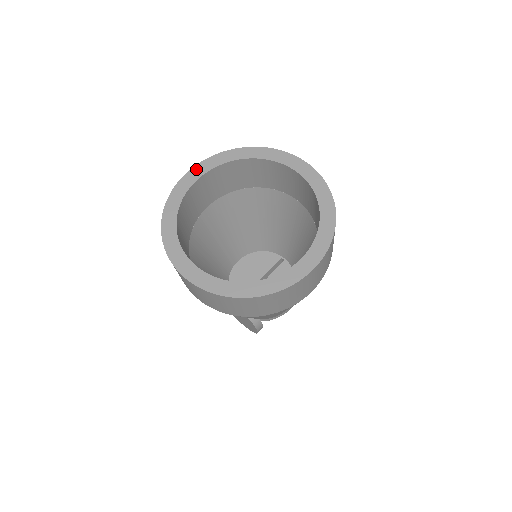
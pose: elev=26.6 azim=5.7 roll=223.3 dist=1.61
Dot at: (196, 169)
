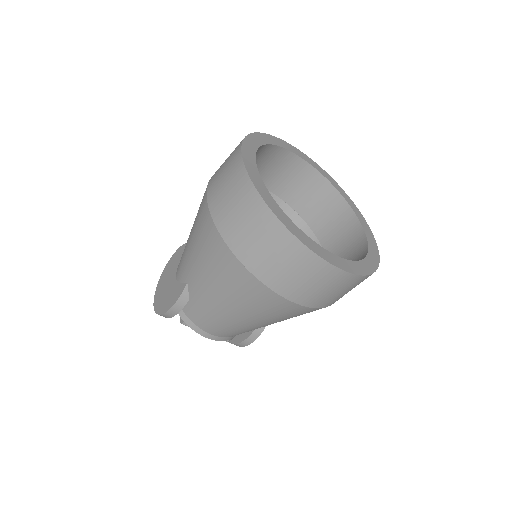
Dot at: (307, 157)
